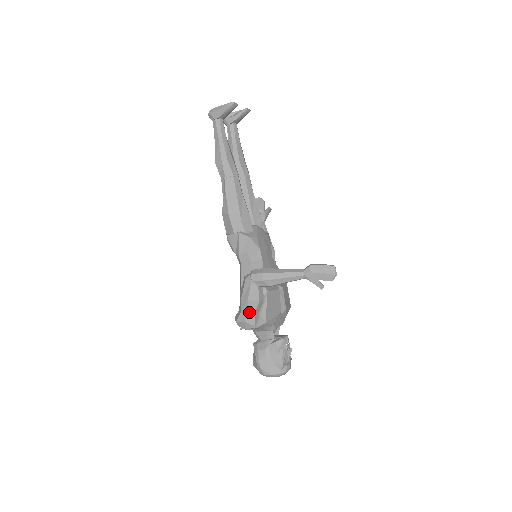
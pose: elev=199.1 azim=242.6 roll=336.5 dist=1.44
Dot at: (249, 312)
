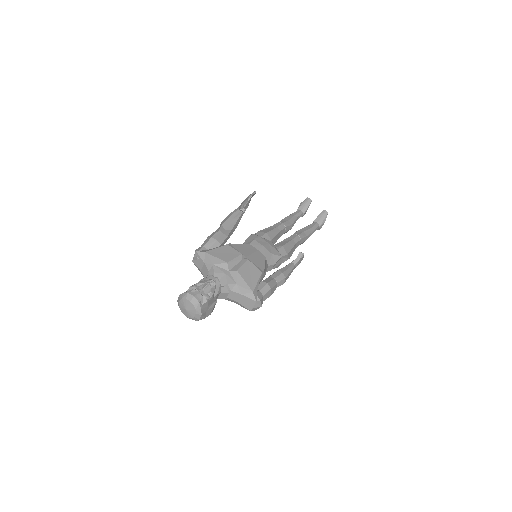
Dot at: (203, 245)
